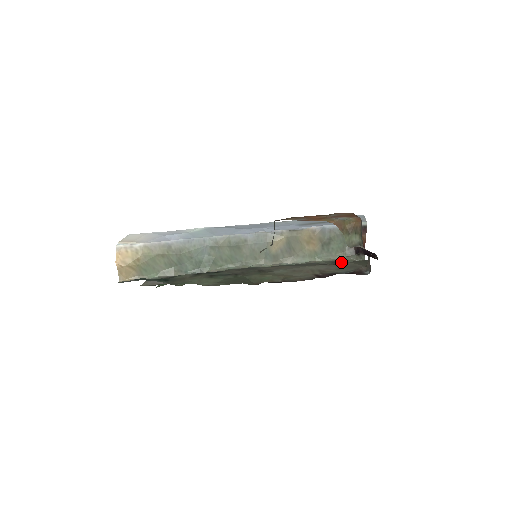
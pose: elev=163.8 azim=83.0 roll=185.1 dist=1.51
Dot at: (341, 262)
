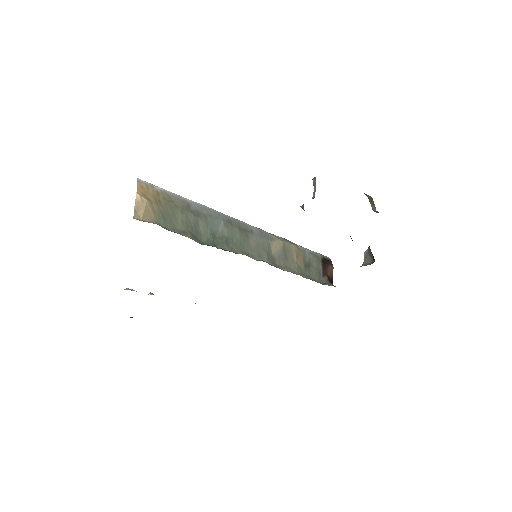
Dot at: occluded
